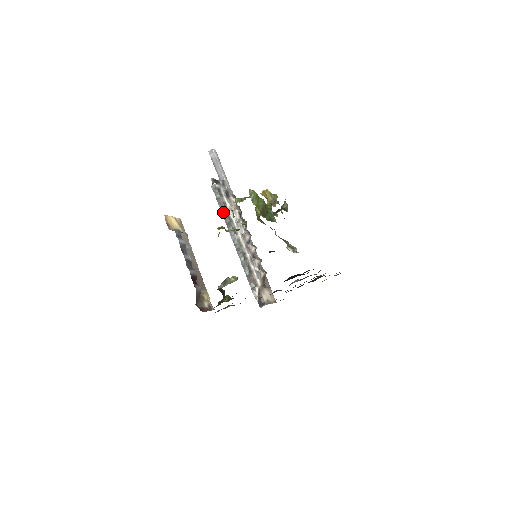
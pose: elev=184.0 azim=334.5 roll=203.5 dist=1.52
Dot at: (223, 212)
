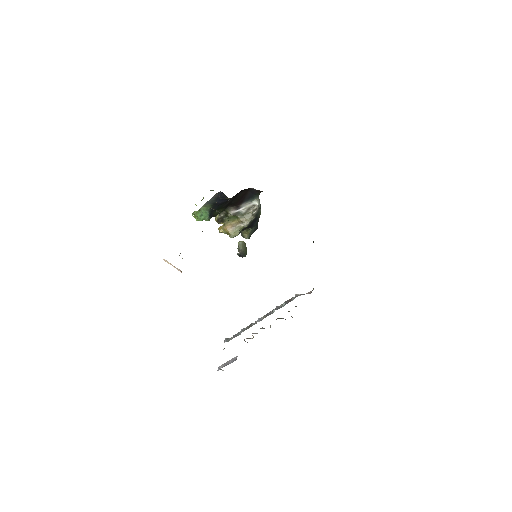
Dot at: (241, 331)
